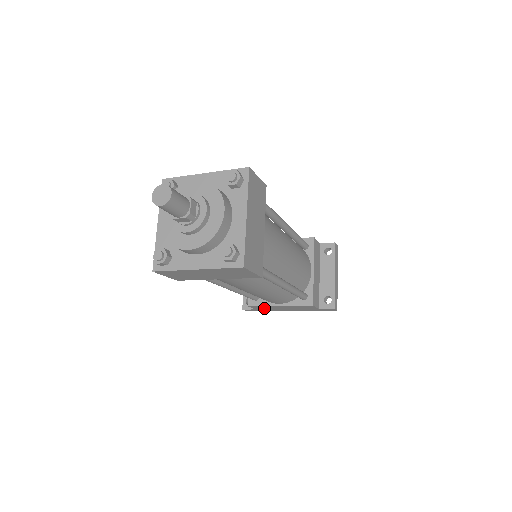
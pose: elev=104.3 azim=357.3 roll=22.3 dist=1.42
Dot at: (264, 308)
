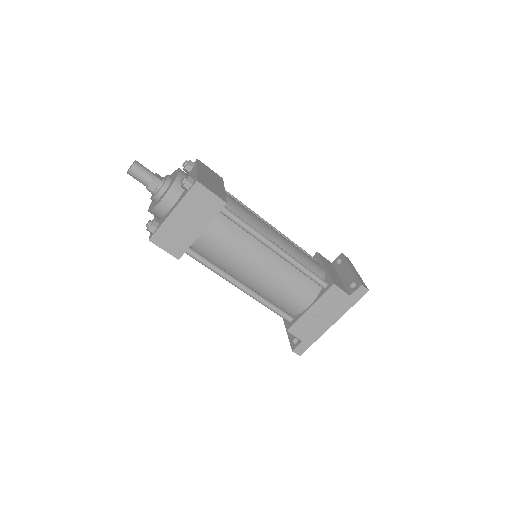
Dot at: (305, 330)
